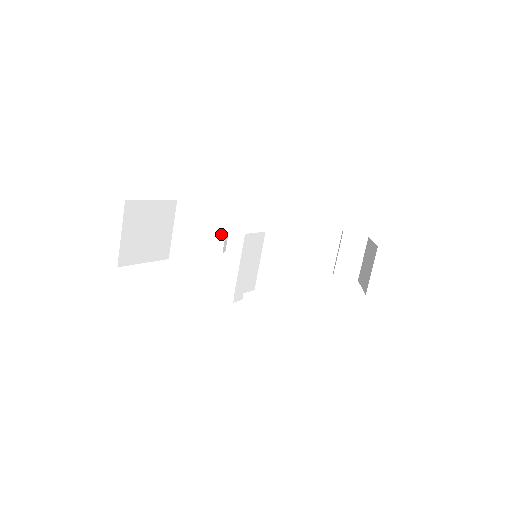
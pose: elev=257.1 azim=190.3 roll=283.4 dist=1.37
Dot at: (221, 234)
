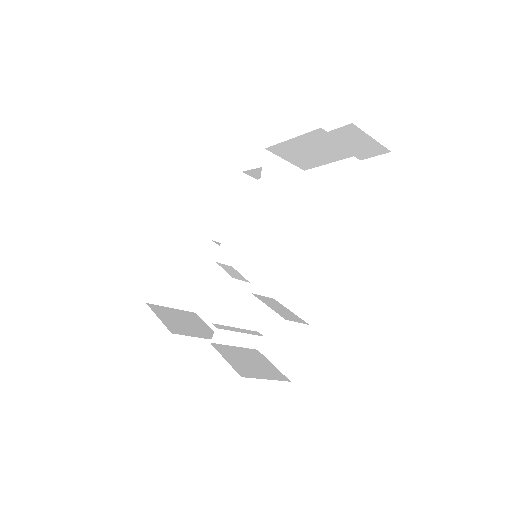
Dot at: occluded
